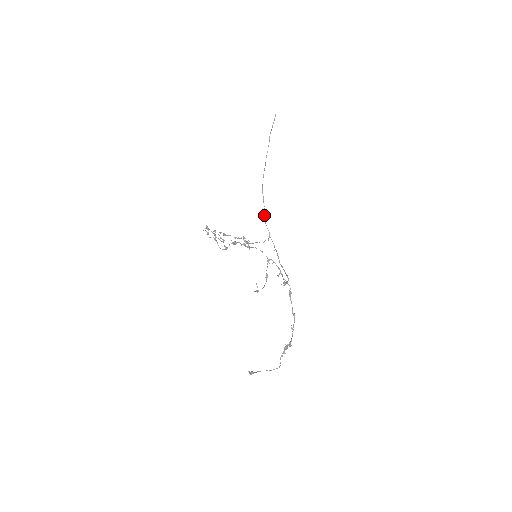
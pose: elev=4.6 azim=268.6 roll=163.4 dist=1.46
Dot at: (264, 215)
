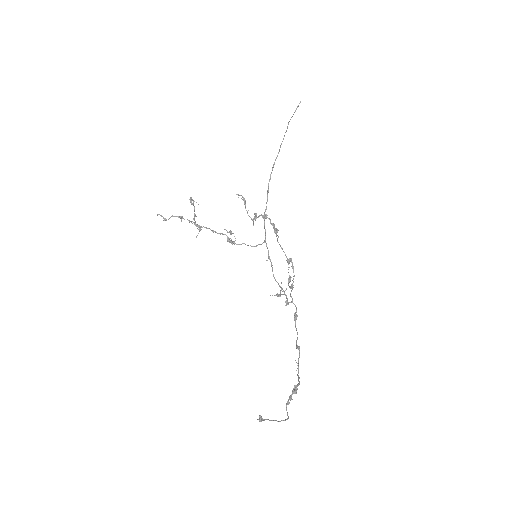
Dot at: (265, 211)
